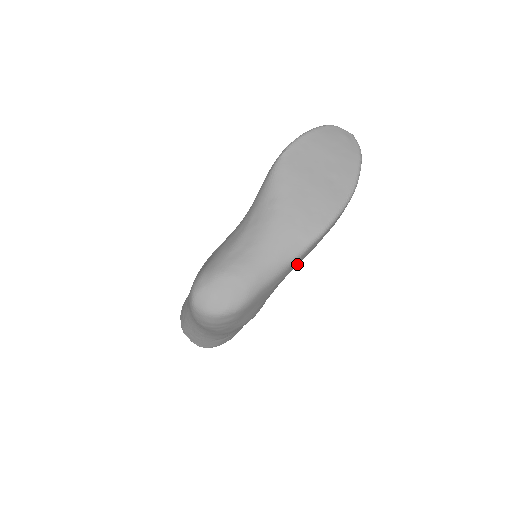
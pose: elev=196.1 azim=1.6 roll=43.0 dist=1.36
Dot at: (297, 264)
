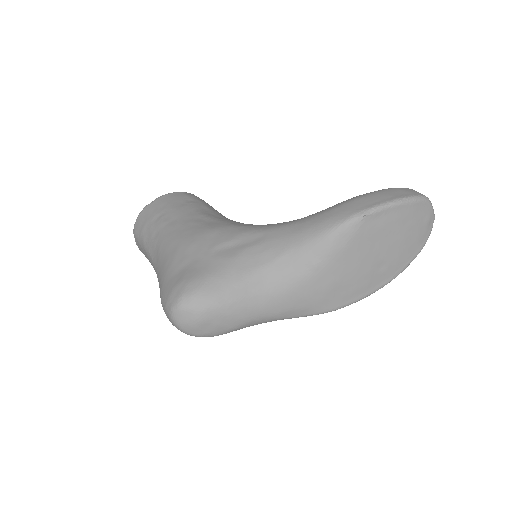
Dot at: occluded
